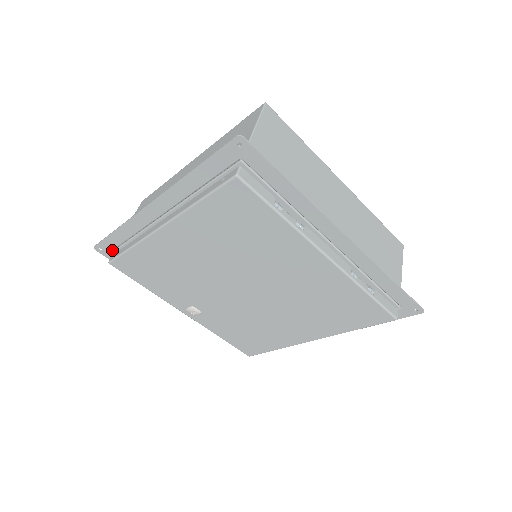
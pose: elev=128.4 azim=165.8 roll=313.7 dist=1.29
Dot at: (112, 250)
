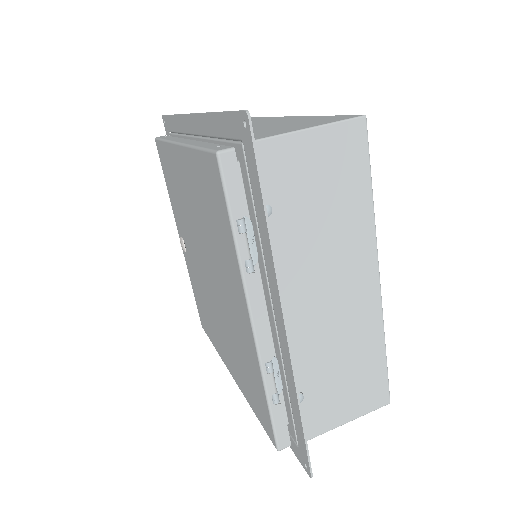
Dot at: (169, 131)
